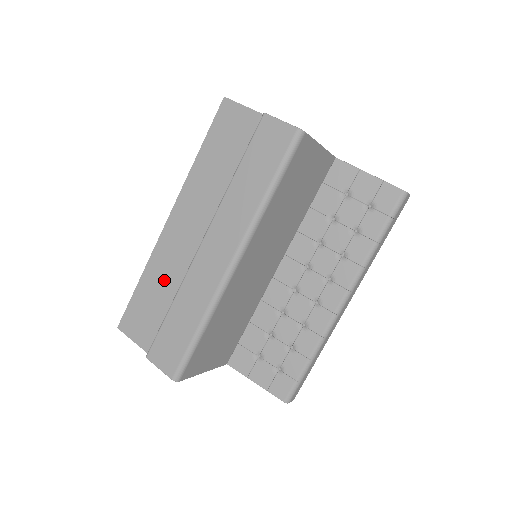
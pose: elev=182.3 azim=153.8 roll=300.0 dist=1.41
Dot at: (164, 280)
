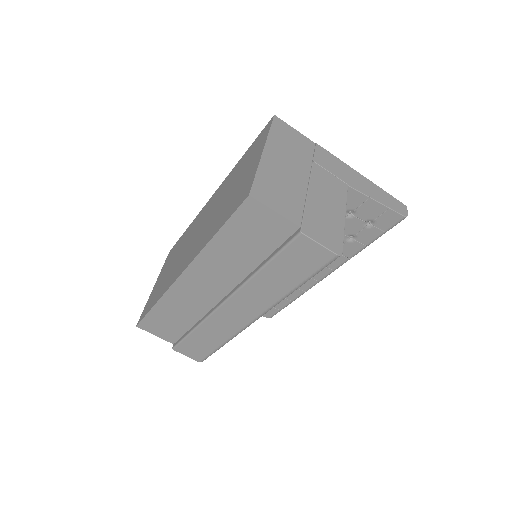
Dot at: (182, 310)
